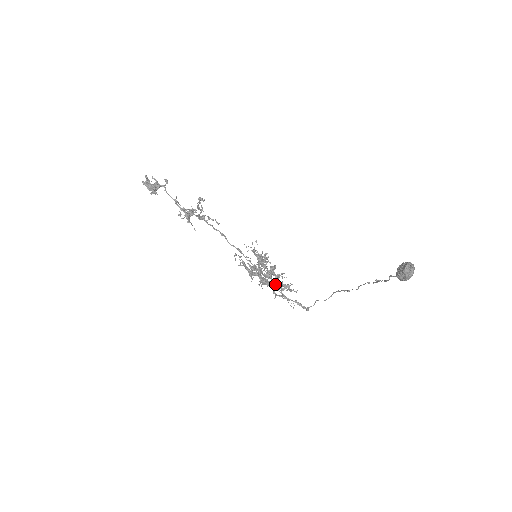
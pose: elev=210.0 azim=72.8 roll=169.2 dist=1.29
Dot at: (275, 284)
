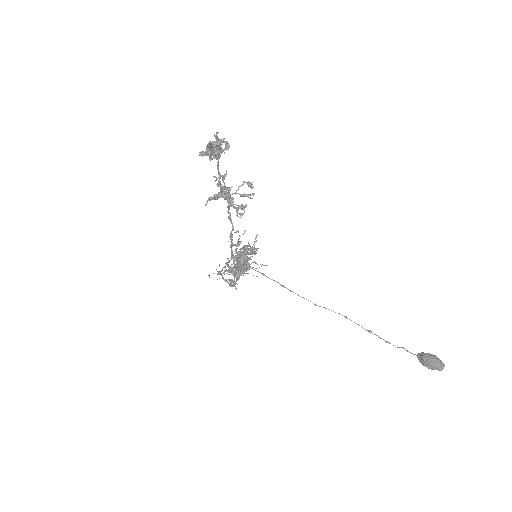
Dot at: occluded
